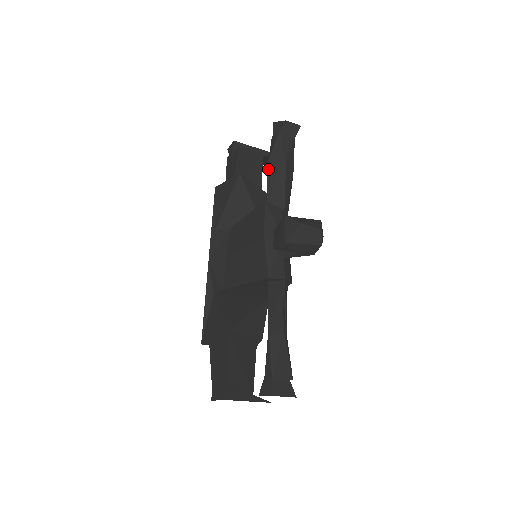
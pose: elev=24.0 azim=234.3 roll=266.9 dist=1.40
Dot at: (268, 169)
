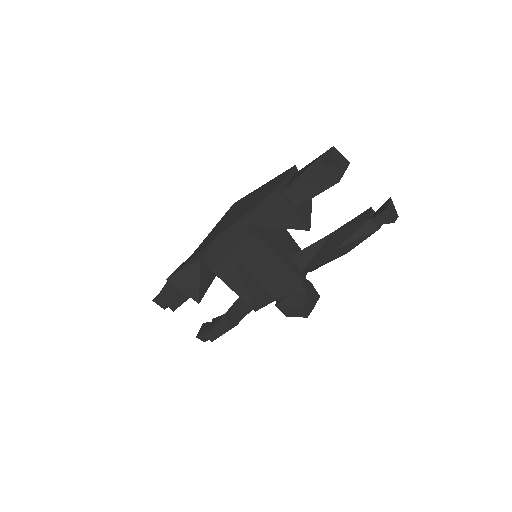
Dot at: (332, 252)
